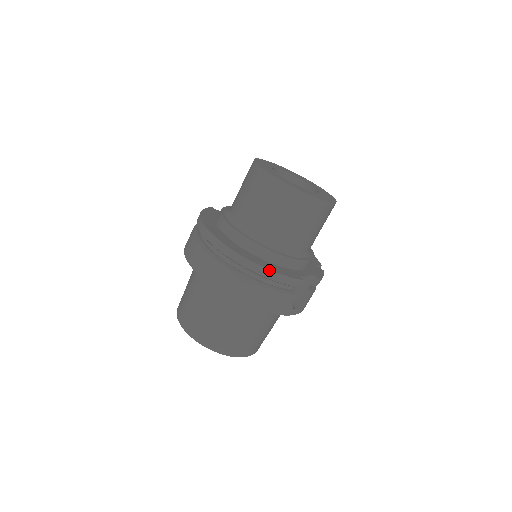
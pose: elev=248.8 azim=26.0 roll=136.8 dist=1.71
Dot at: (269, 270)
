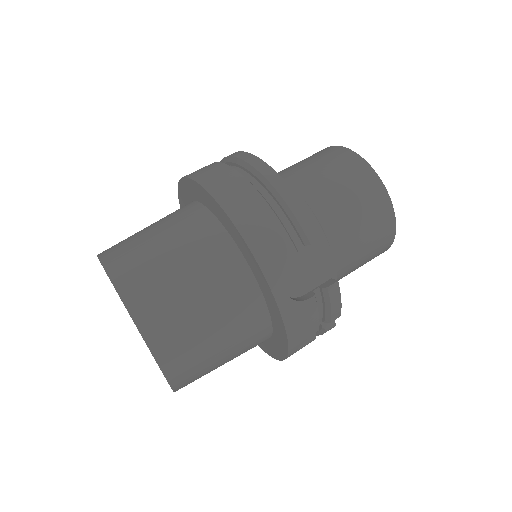
Dot at: (286, 183)
